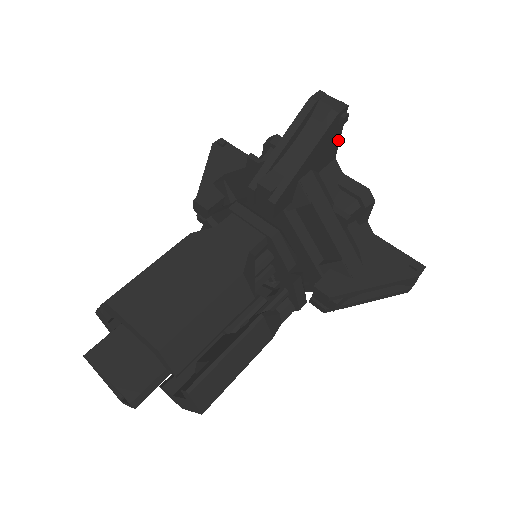
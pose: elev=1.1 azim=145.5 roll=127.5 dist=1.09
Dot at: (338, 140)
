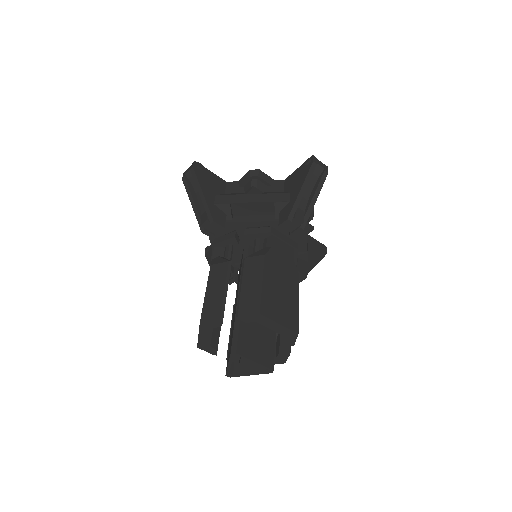
Dot at: occluded
